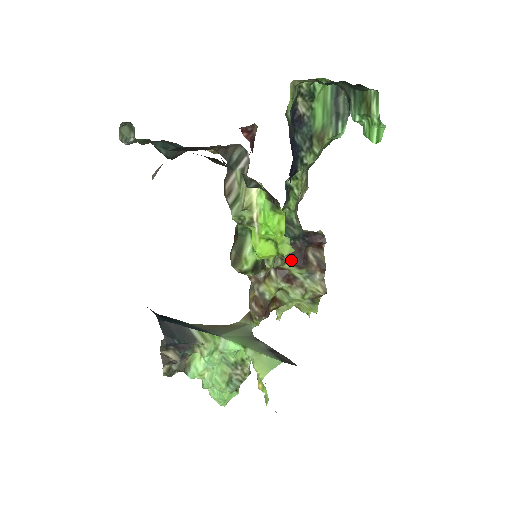
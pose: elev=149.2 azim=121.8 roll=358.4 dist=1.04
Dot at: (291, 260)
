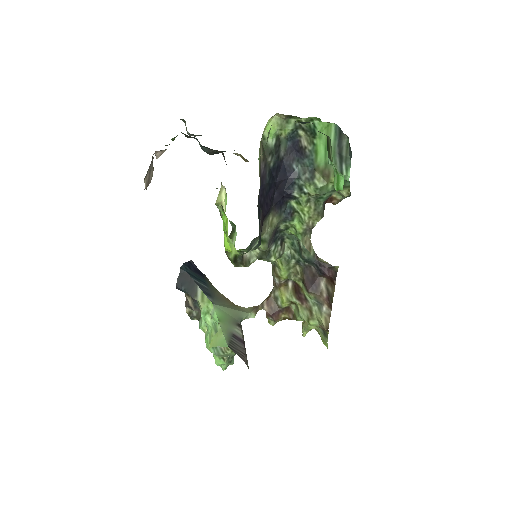
Dot at: (303, 280)
